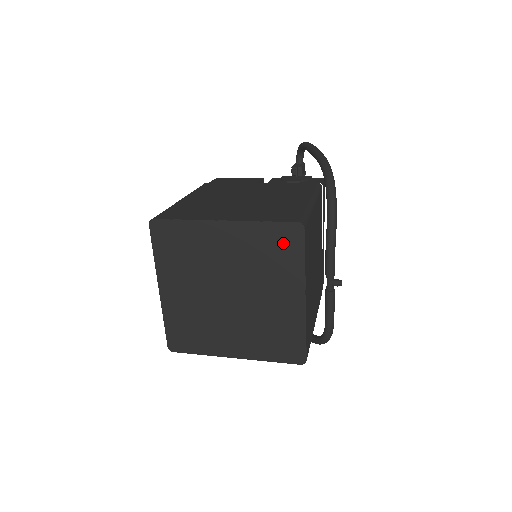
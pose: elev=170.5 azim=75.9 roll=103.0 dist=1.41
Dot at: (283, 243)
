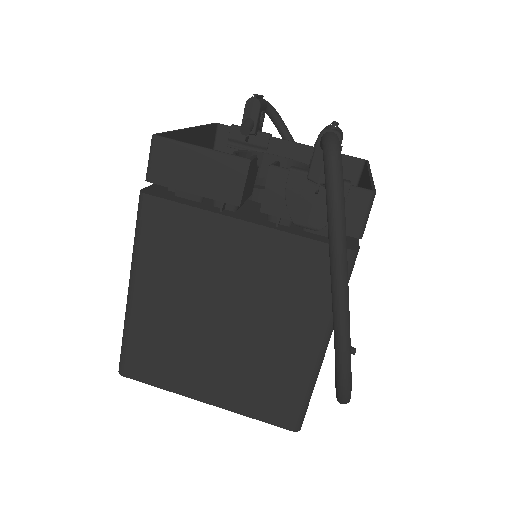
Dot at: occluded
